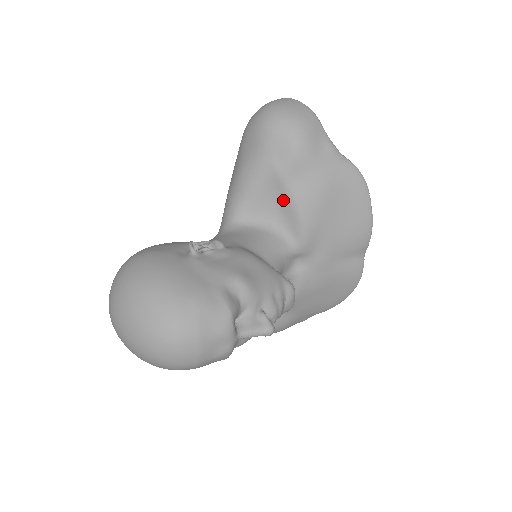
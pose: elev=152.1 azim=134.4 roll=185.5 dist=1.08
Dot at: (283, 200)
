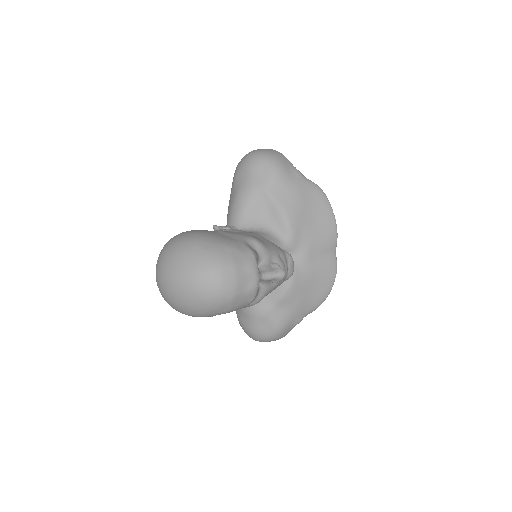
Dot at: (271, 209)
